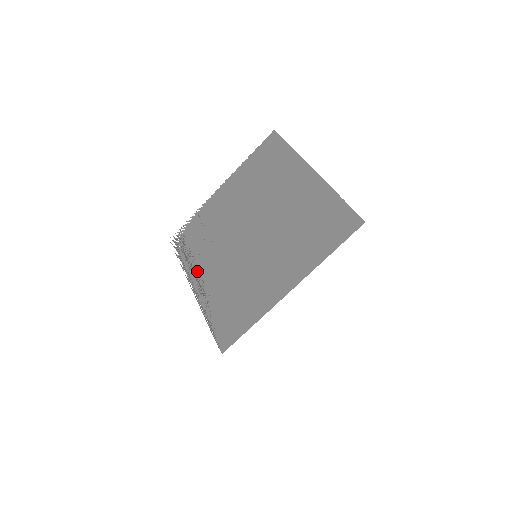
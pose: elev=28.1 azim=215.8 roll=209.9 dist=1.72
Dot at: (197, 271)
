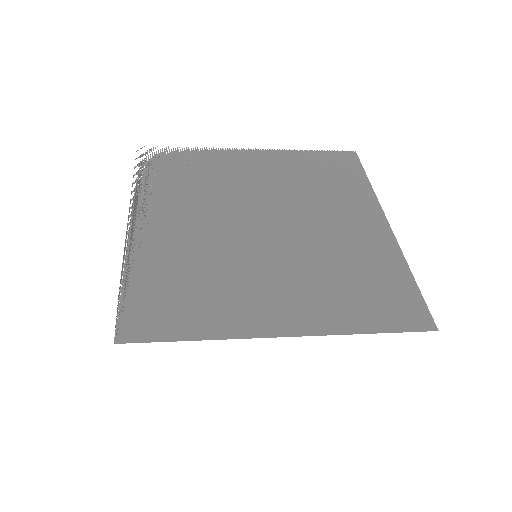
Dot at: (153, 209)
